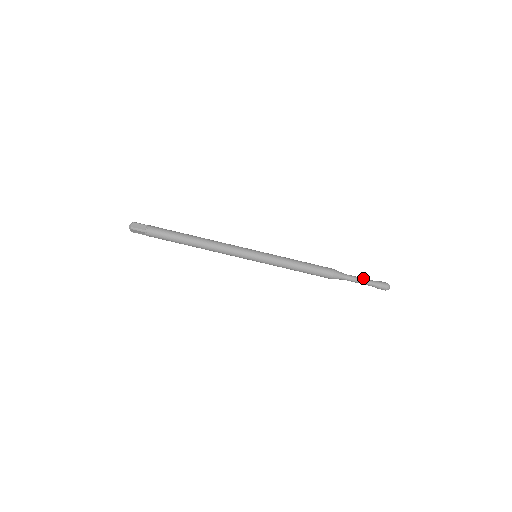
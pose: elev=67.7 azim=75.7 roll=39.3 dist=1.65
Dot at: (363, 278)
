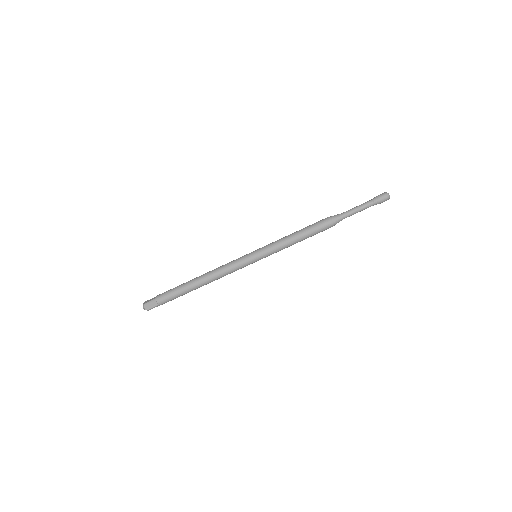
Dot at: (360, 206)
